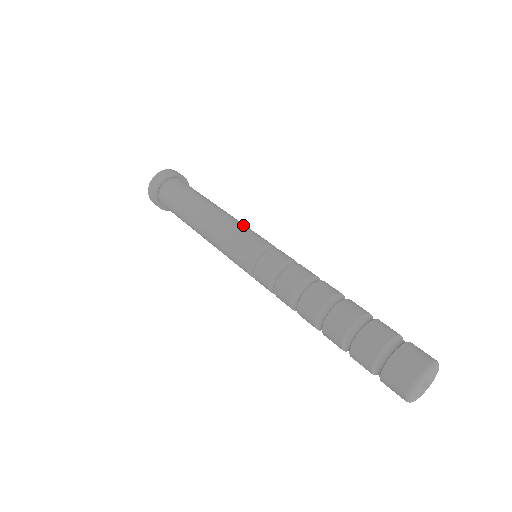
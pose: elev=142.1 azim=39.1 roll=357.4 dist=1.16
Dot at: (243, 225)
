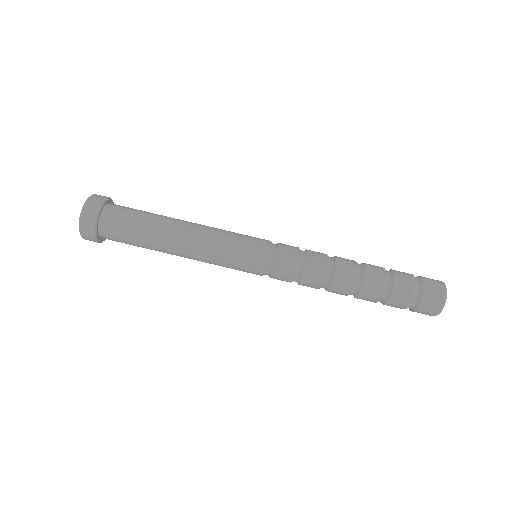
Dot at: (230, 232)
